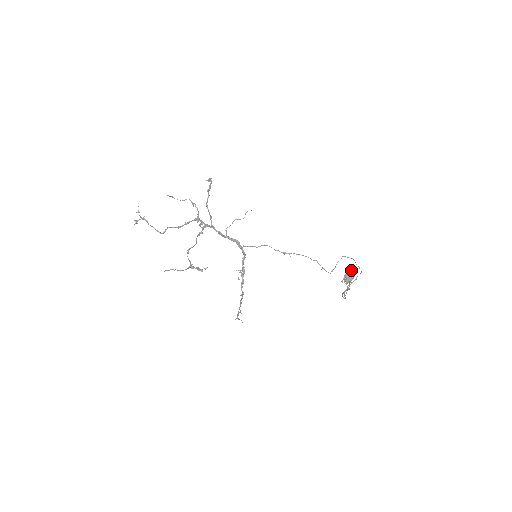
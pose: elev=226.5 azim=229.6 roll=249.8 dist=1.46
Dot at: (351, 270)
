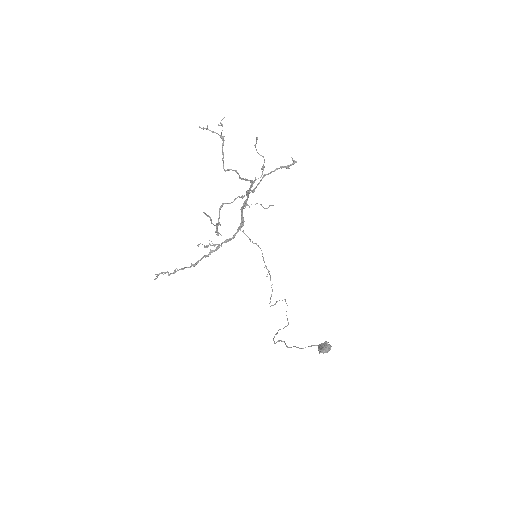
Dot at: (330, 345)
